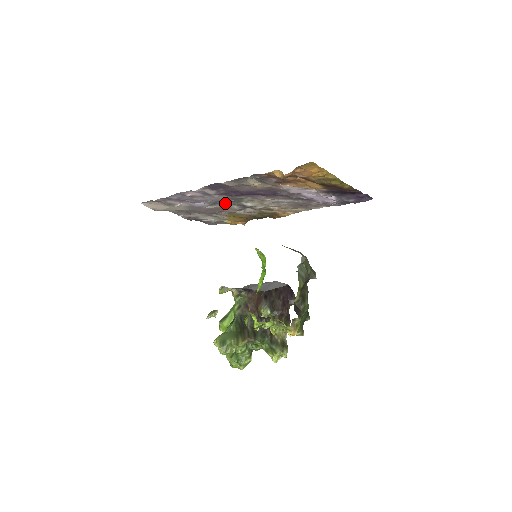
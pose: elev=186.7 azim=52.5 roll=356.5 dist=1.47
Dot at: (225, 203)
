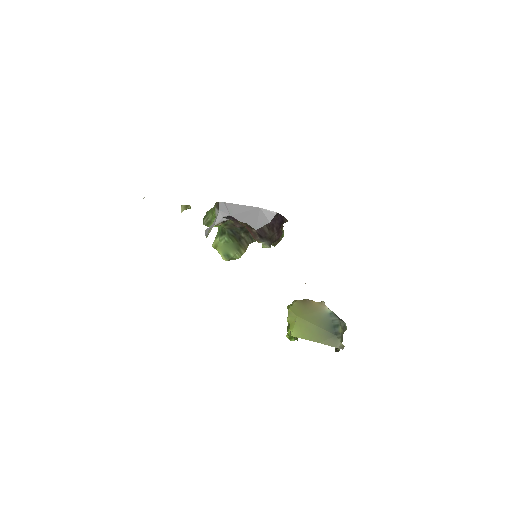
Dot at: occluded
